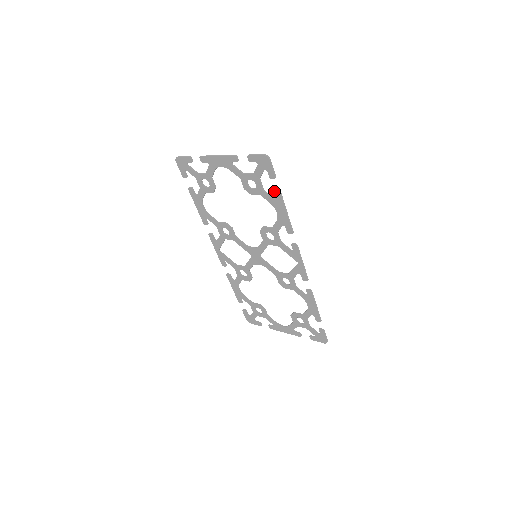
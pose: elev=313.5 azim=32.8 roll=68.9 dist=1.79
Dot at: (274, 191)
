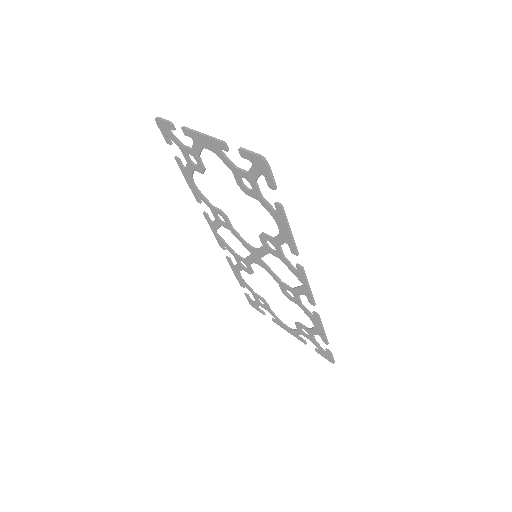
Dot at: (274, 203)
